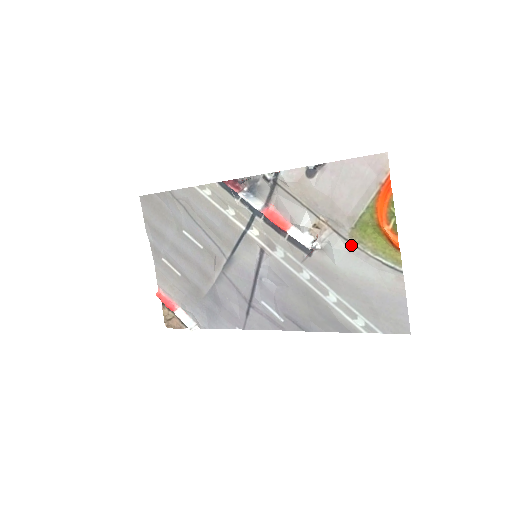
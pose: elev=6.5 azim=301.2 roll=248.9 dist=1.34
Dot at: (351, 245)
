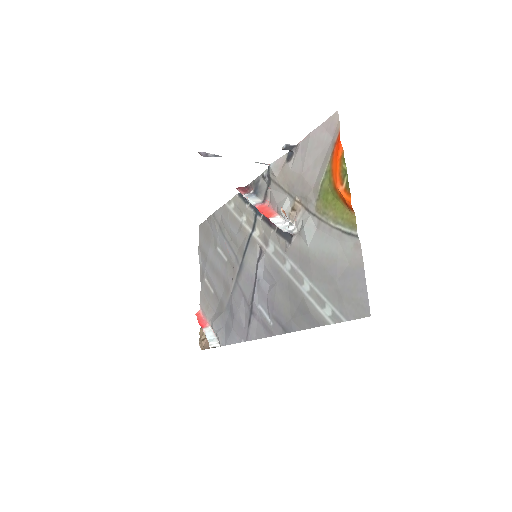
Dot at: (318, 220)
